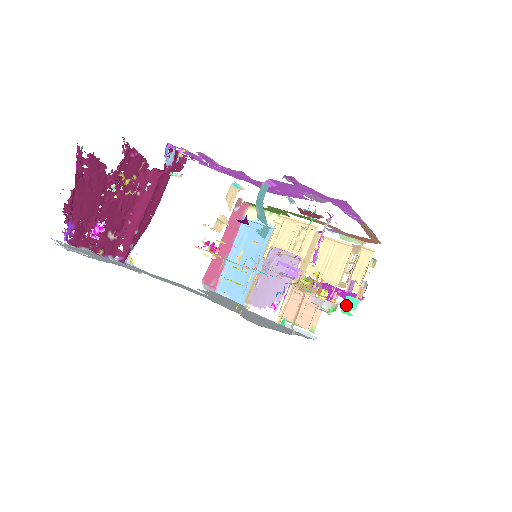
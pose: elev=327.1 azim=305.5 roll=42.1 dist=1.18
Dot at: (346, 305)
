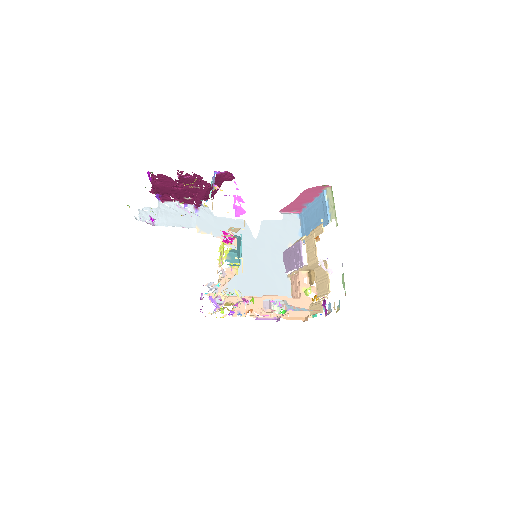
Dot at: occluded
